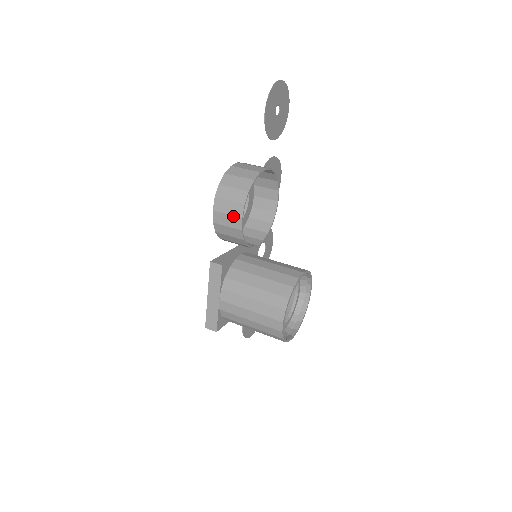
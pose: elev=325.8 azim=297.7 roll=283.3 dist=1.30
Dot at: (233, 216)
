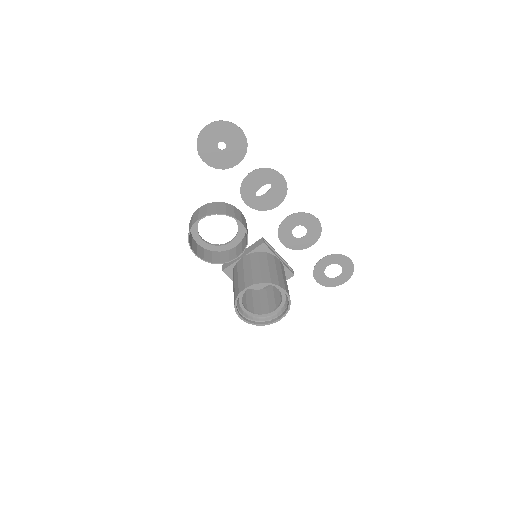
Dot at: (196, 252)
